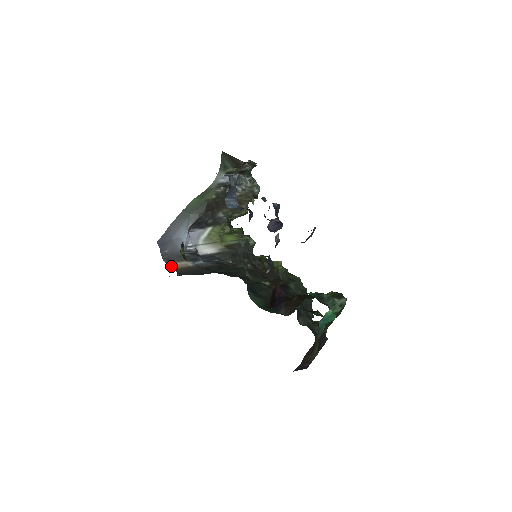
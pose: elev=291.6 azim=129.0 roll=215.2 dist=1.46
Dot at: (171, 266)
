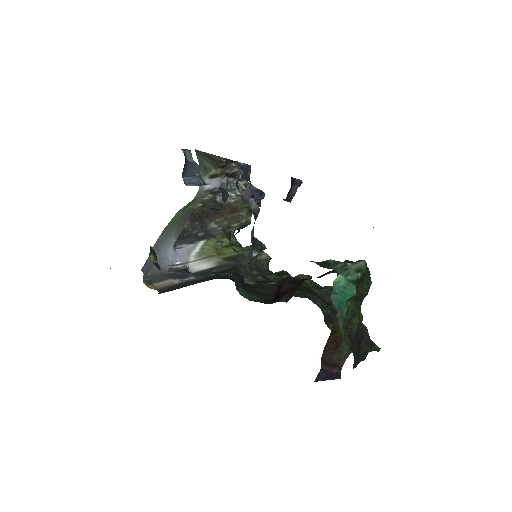
Dot at: (152, 287)
